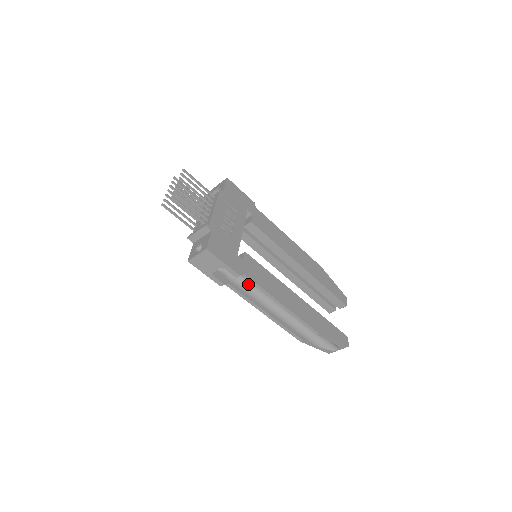
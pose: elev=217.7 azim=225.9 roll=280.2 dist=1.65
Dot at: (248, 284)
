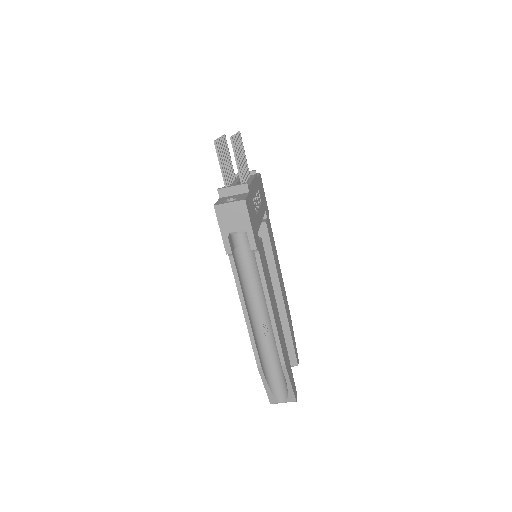
Dot at: (246, 272)
